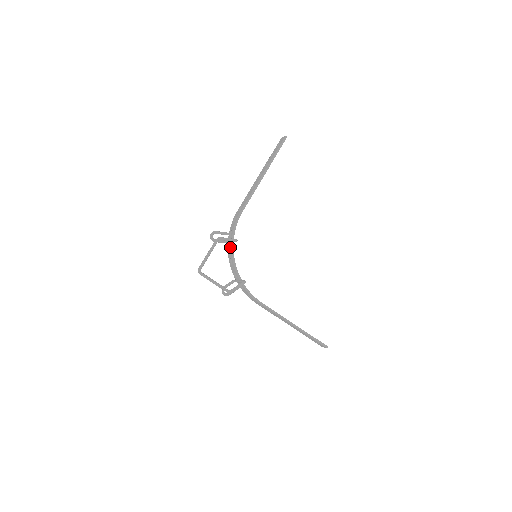
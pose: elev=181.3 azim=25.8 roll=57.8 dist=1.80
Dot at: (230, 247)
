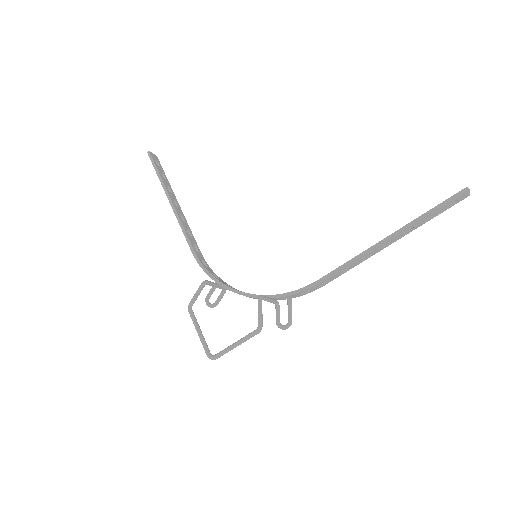
Dot at: occluded
